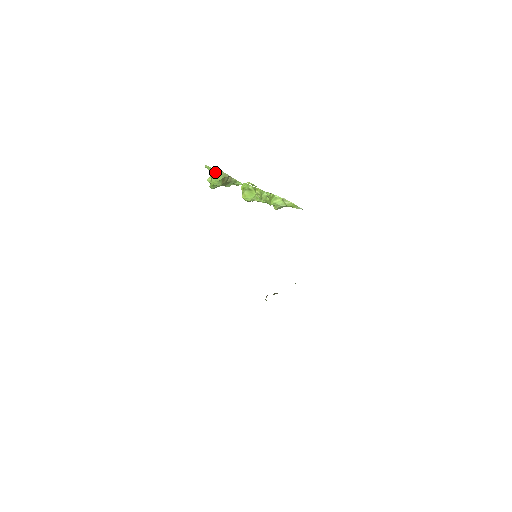
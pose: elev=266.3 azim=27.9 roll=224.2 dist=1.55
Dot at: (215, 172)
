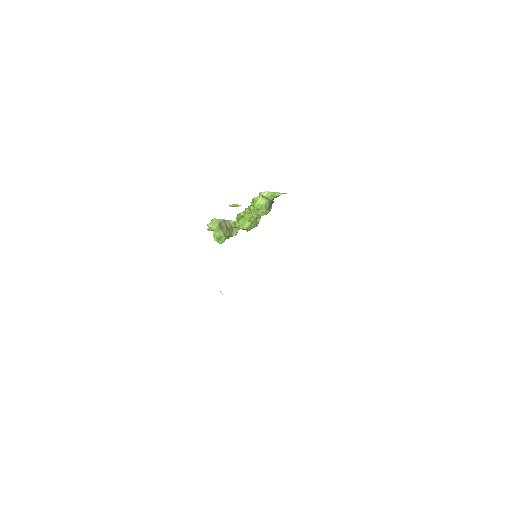
Dot at: occluded
